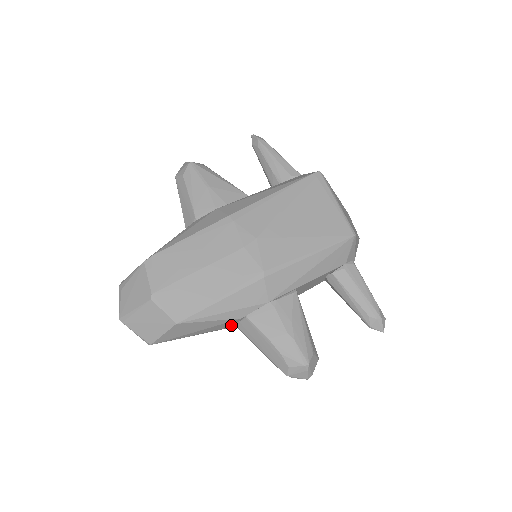
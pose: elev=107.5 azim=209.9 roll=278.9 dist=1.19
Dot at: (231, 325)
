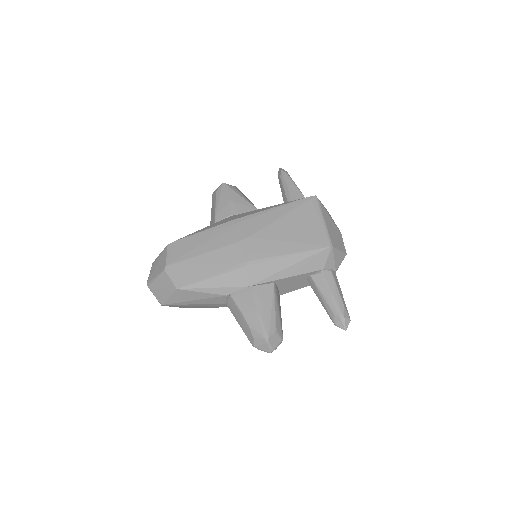
Dot at: (222, 302)
